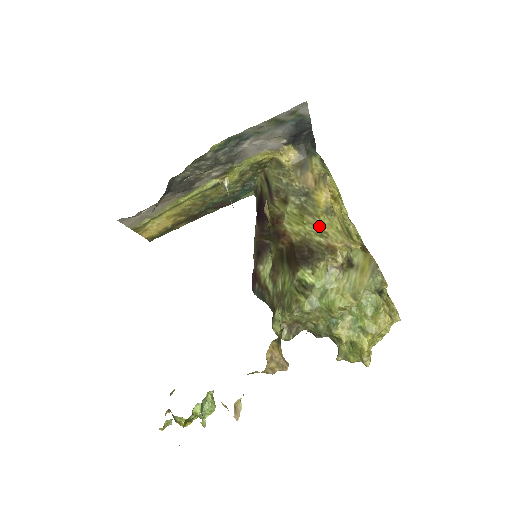
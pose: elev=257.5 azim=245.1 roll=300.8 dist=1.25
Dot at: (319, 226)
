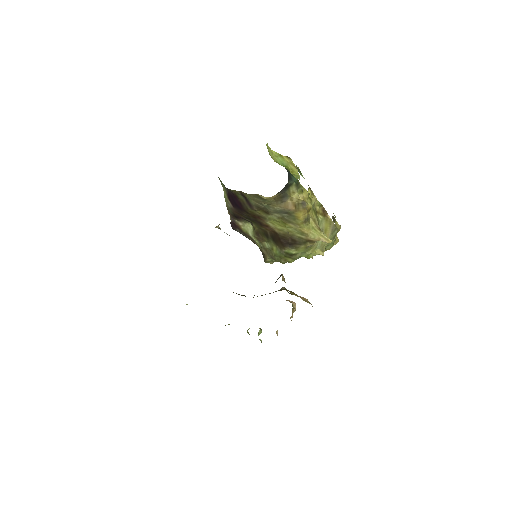
Dot at: (300, 230)
